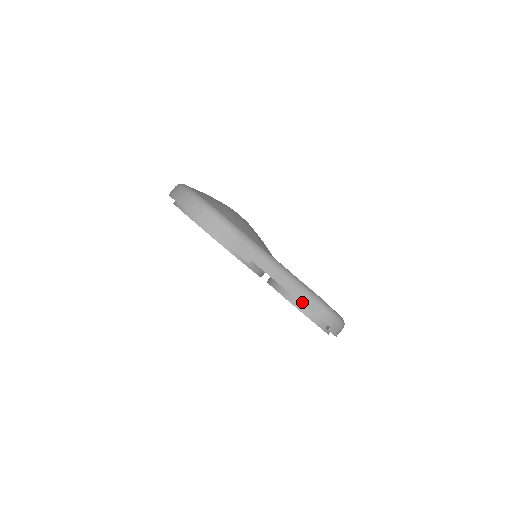
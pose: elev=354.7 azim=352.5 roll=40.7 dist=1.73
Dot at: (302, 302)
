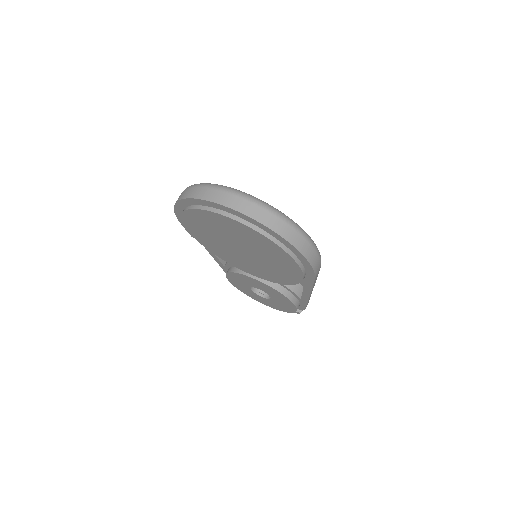
Dot at: occluded
